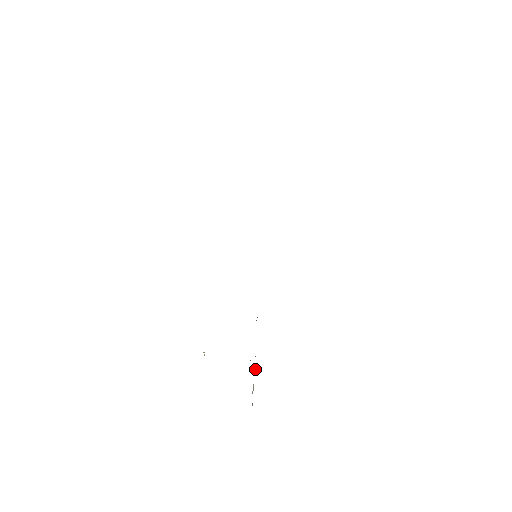
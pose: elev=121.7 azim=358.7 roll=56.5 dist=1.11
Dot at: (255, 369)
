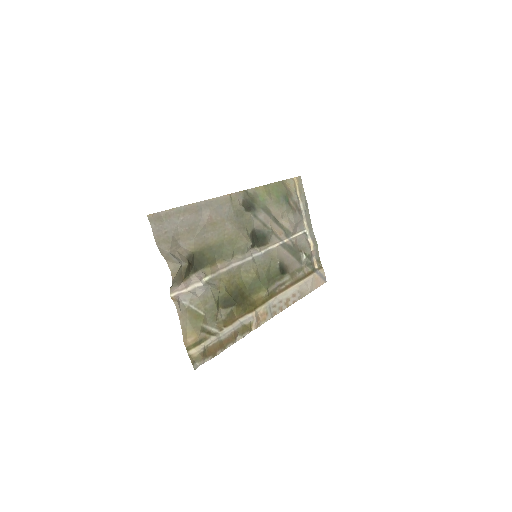
Dot at: (199, 276)
